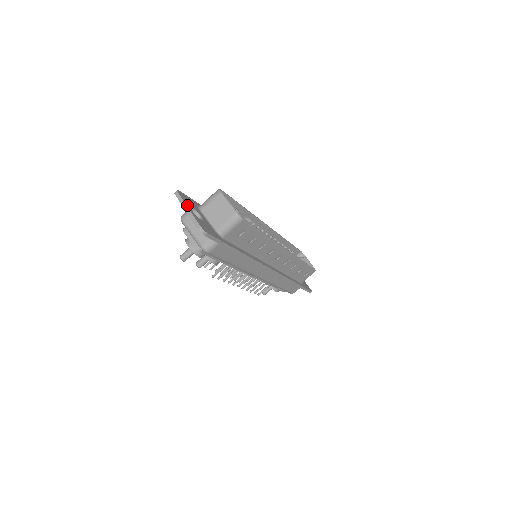
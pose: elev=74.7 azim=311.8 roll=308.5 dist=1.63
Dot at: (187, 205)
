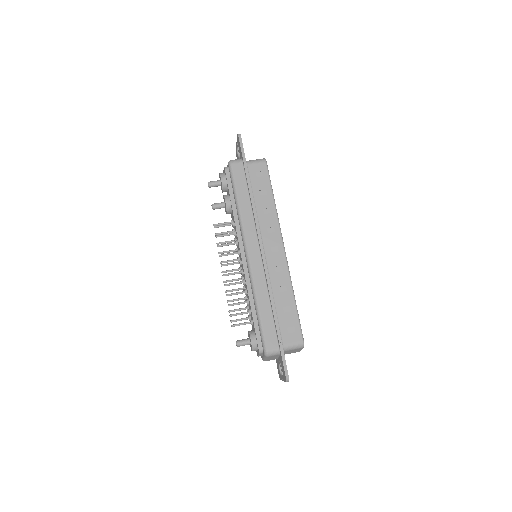
Dot at: occluded
